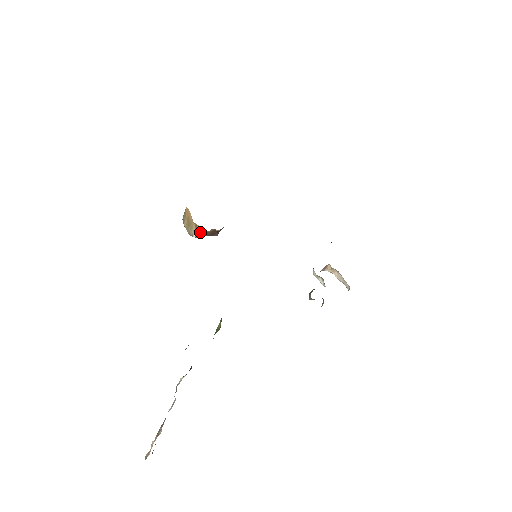
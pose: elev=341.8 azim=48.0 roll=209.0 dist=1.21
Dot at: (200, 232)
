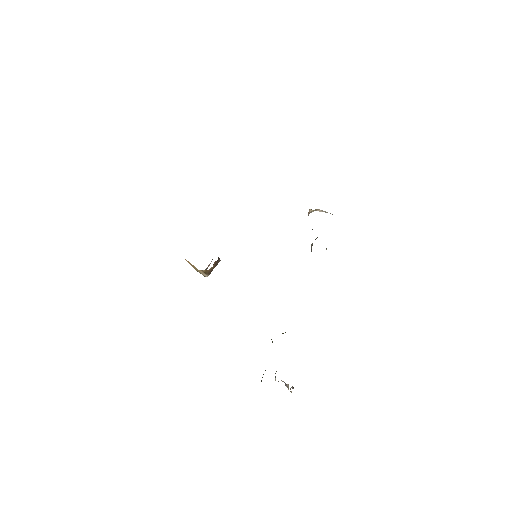
Dot at: (208, 272)
